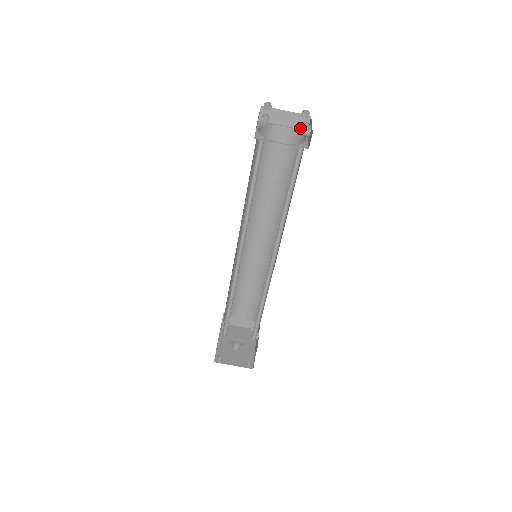
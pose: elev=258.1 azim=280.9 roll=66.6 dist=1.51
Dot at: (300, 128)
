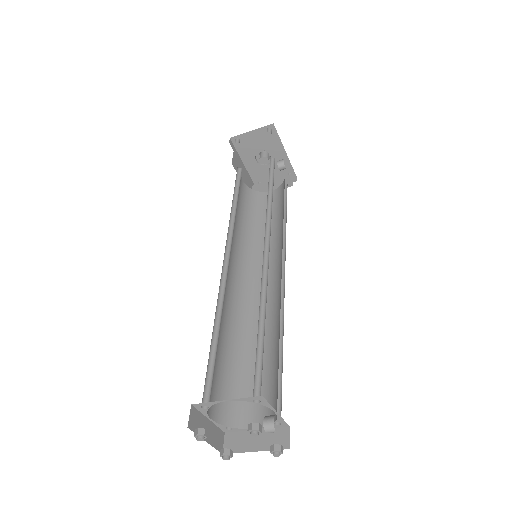
Dot at: (250, 398)
